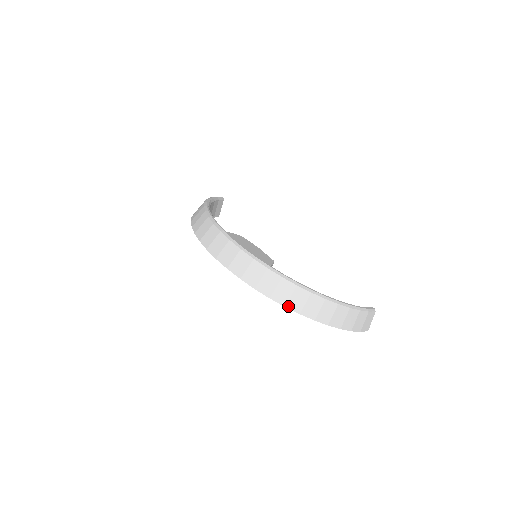
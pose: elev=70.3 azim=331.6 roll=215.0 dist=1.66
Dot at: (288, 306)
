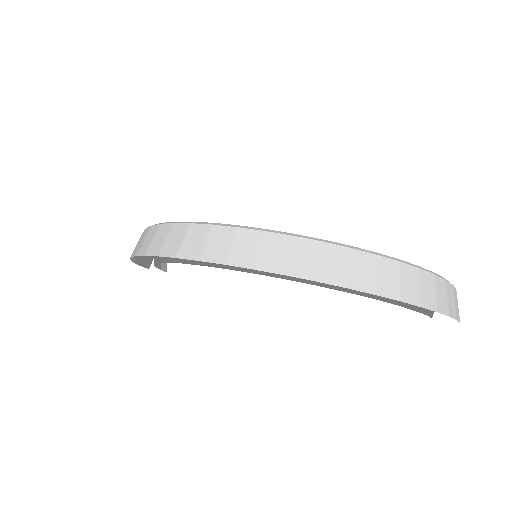
Dot at: (352, 286)
